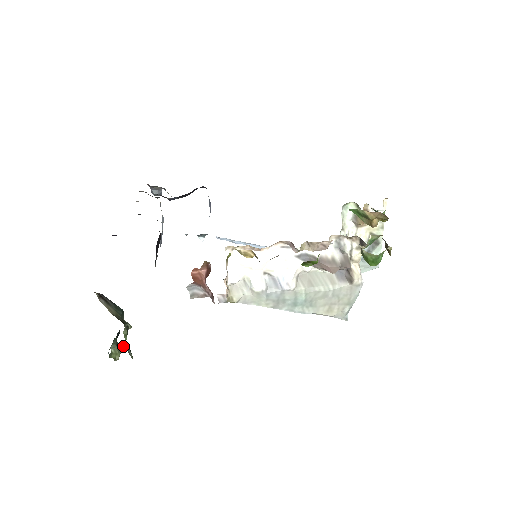
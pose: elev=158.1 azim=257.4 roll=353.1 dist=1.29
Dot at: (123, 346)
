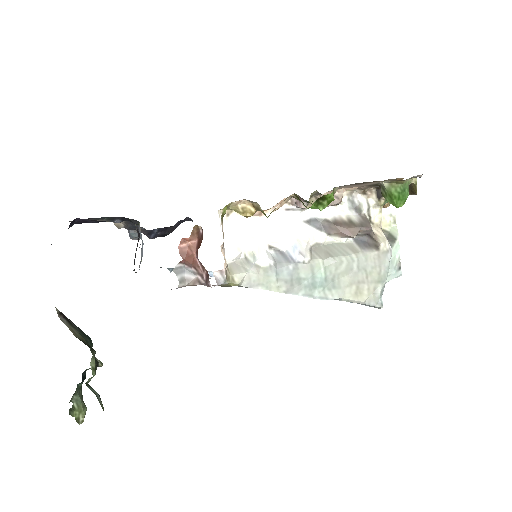
Dot at: (90, 388)
